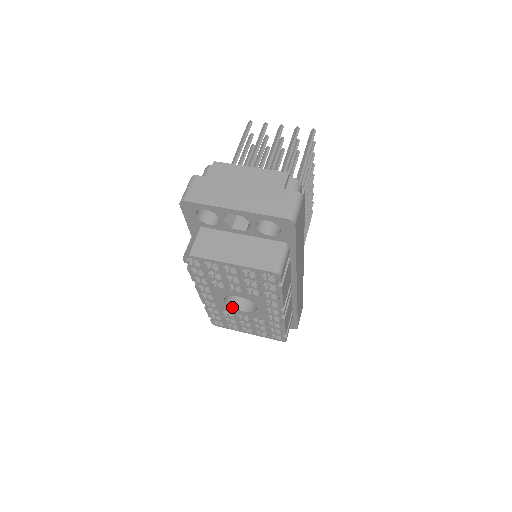
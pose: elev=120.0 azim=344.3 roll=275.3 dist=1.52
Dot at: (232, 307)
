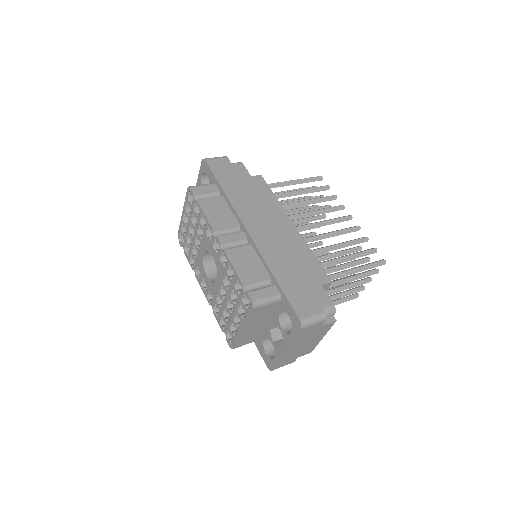
Dot at: (213, 283)
